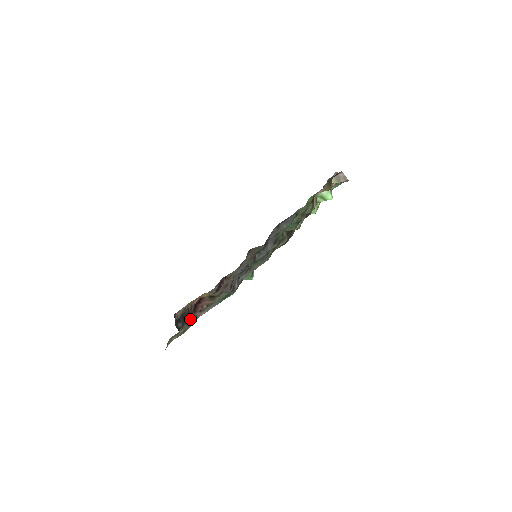
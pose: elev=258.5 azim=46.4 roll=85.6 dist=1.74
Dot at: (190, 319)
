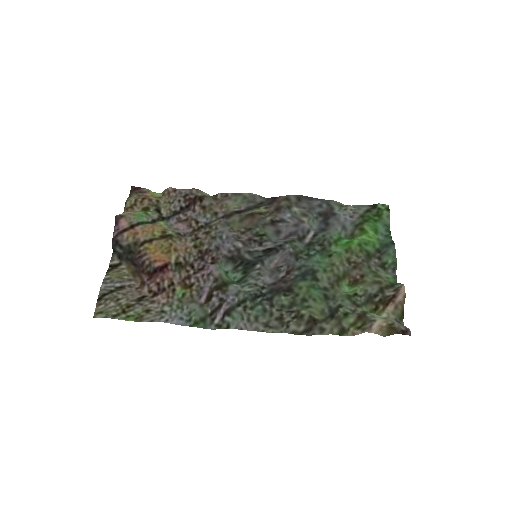
Dot at: (138, 270)
